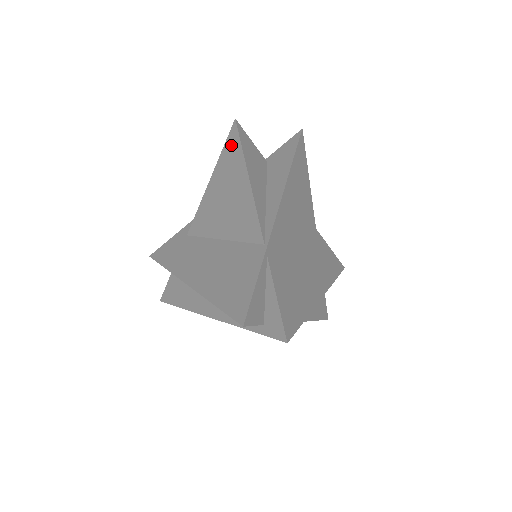
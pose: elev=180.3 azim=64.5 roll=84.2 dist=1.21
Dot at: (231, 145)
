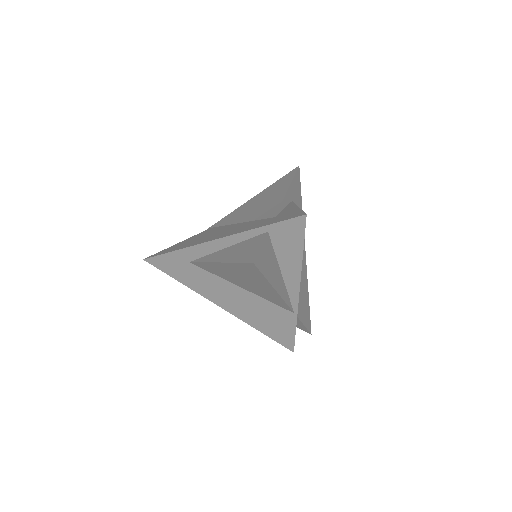
Dot at: (249, 269)
